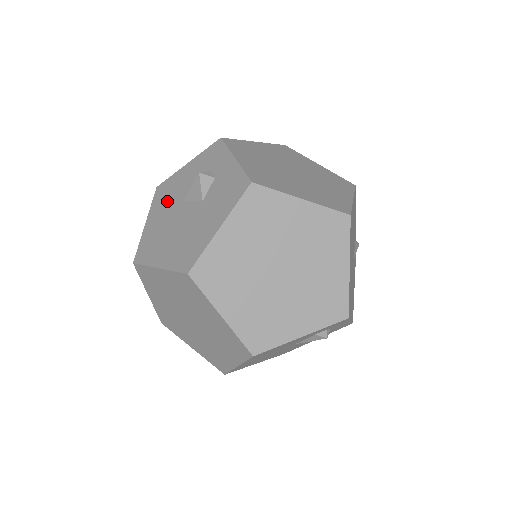
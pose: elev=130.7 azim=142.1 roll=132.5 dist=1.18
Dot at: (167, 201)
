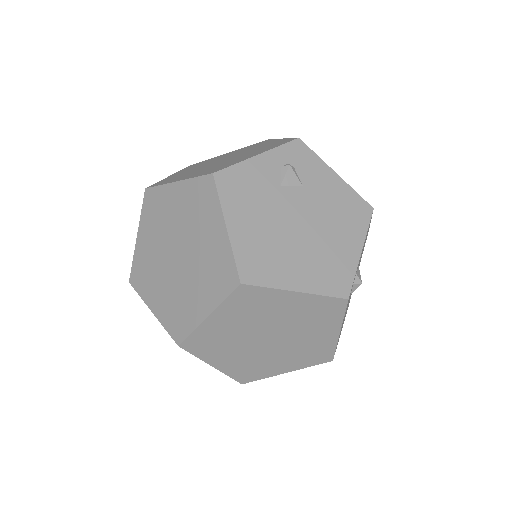
Dot at: occluded
